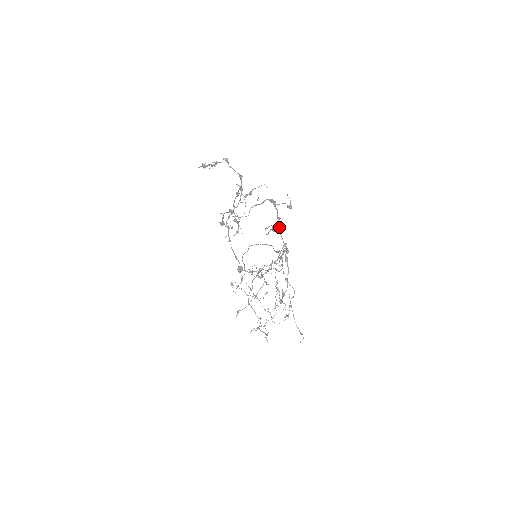
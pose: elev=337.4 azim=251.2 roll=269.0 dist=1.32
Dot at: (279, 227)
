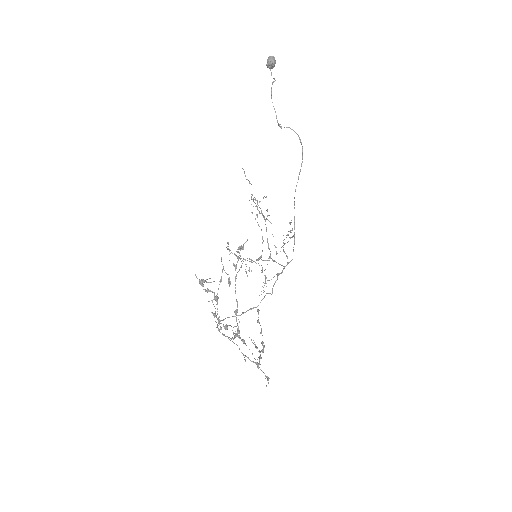
Dot at: (259, 358)
